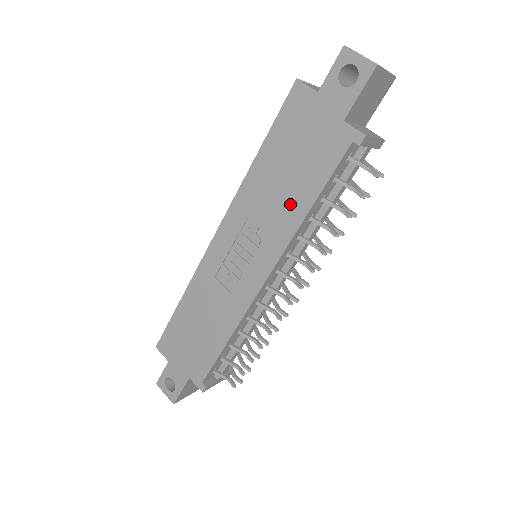
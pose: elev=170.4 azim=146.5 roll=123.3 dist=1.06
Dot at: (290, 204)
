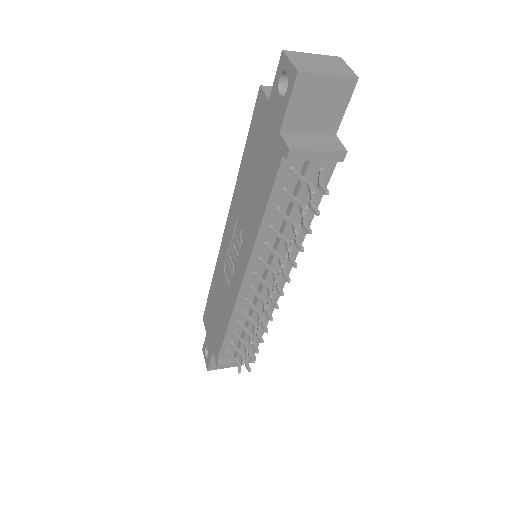
Dot at: (254, 212)
